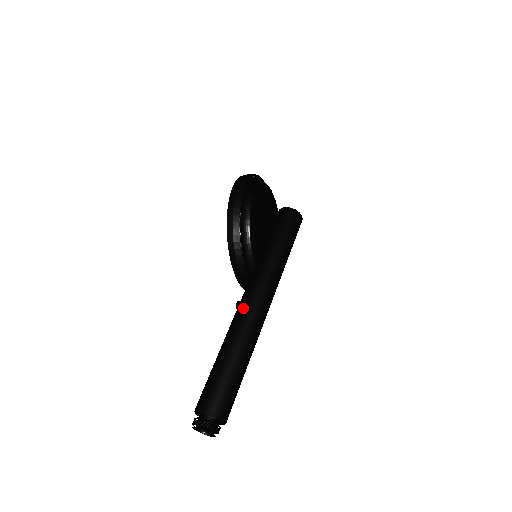
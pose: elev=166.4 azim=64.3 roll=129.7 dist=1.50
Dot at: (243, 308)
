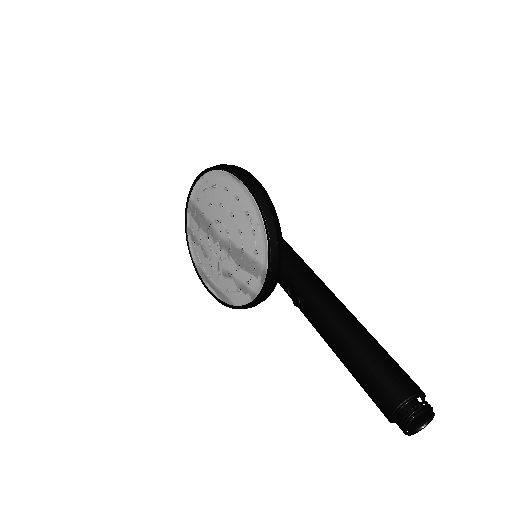
Dot at: (323, 292)
